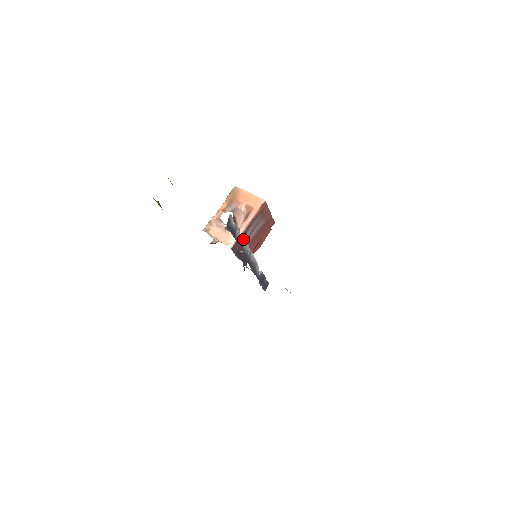
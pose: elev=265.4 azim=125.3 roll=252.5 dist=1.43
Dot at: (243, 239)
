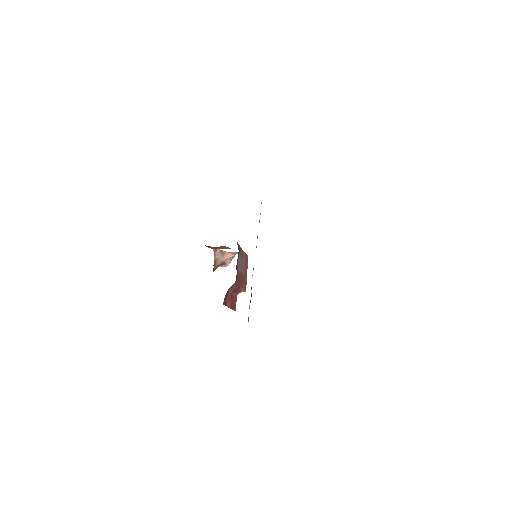
Dot at: occluded
